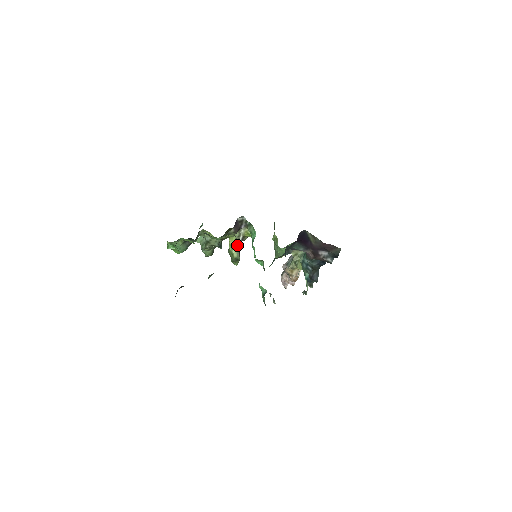
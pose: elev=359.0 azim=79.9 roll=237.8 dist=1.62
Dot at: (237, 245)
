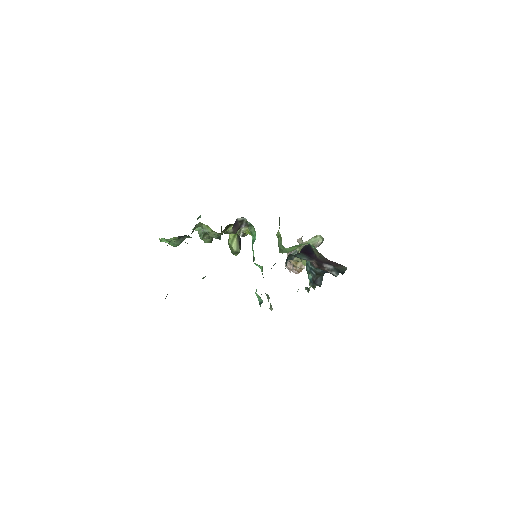
Dot at: (237, 239)
